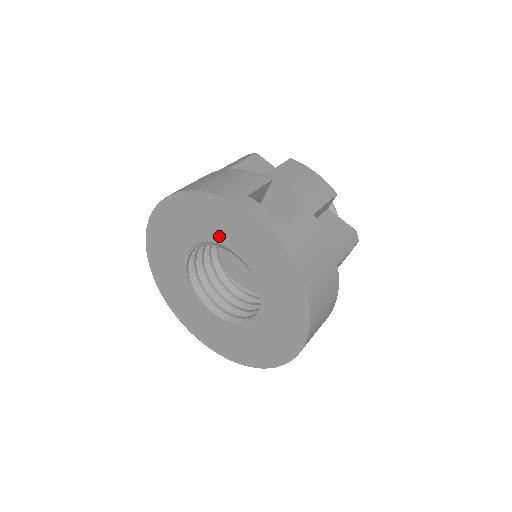
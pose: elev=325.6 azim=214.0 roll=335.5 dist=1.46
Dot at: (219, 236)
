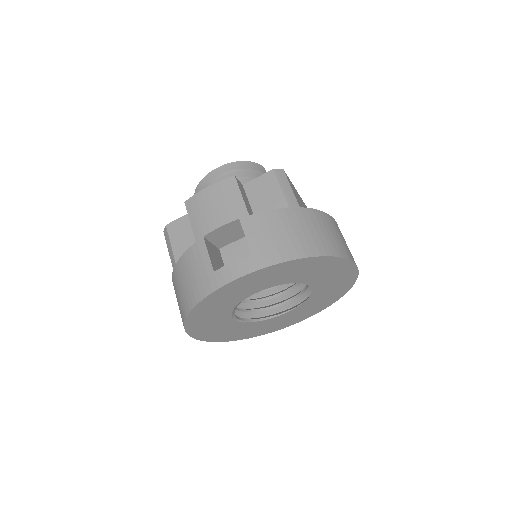
Dot at: (236, 301)
